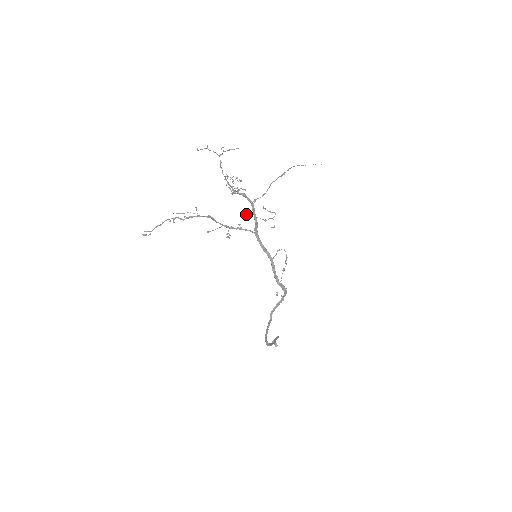
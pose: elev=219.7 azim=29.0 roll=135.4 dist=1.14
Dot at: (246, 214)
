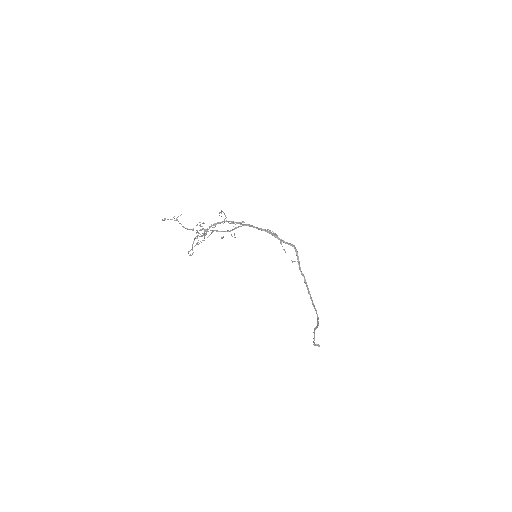
Dot at: (230, 223)
